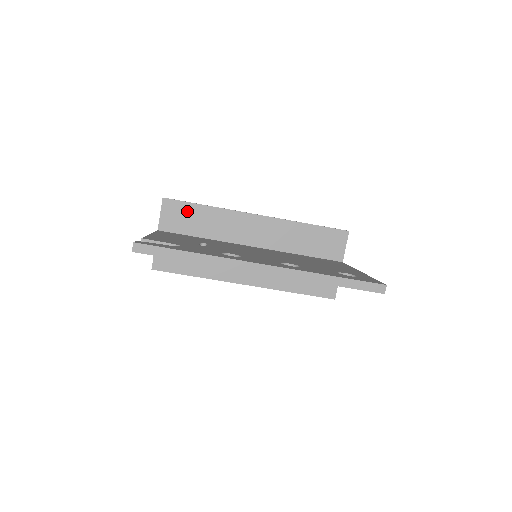
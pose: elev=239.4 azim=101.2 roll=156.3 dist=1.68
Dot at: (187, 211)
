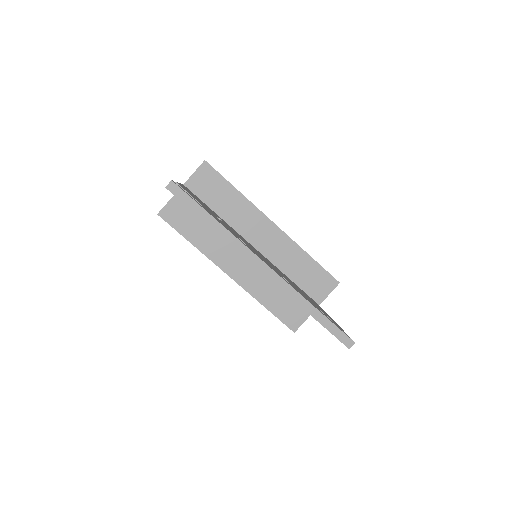
Dot at: (218, 184)
